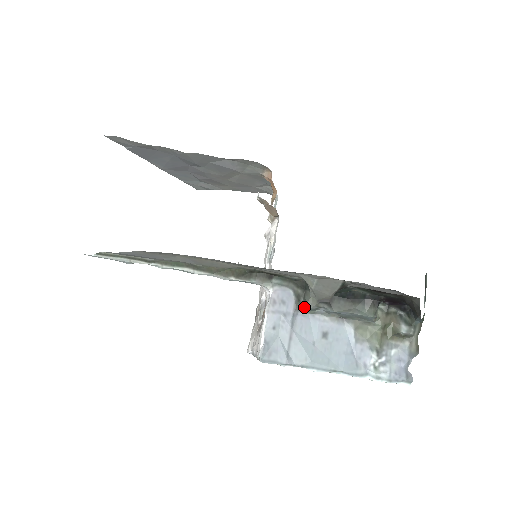
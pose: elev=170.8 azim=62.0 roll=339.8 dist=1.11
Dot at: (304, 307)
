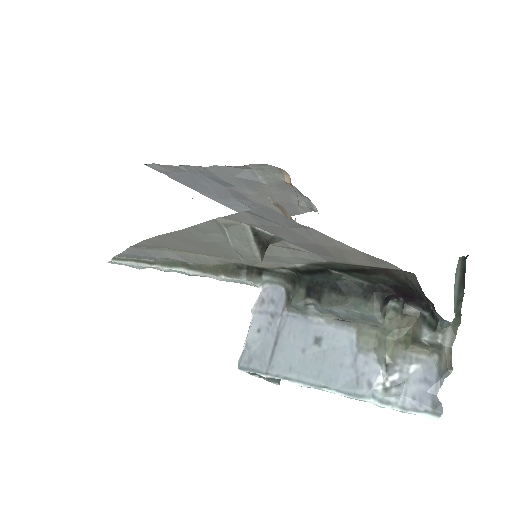
Dot at: (292, 305)
